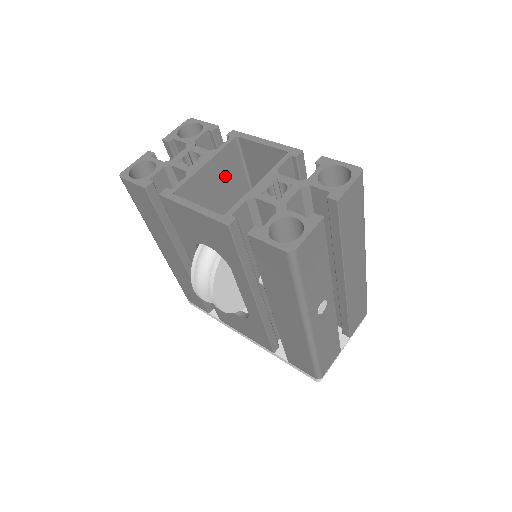
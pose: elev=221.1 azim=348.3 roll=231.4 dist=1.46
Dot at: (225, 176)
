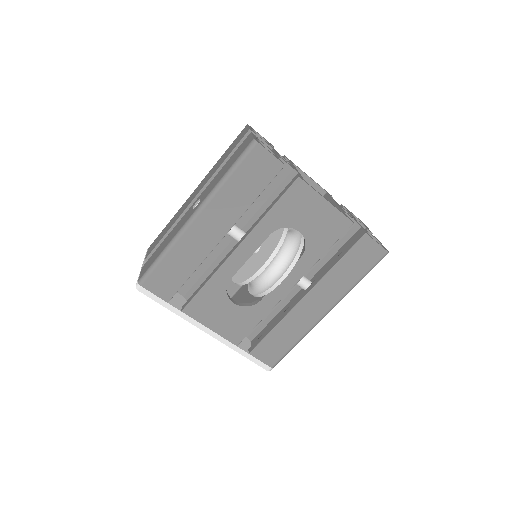
Dot at: occluded
